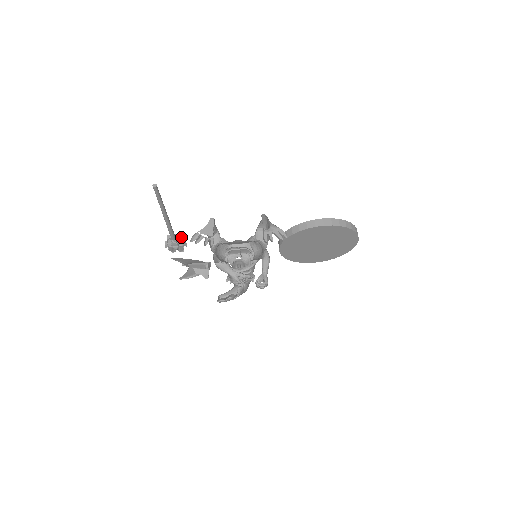
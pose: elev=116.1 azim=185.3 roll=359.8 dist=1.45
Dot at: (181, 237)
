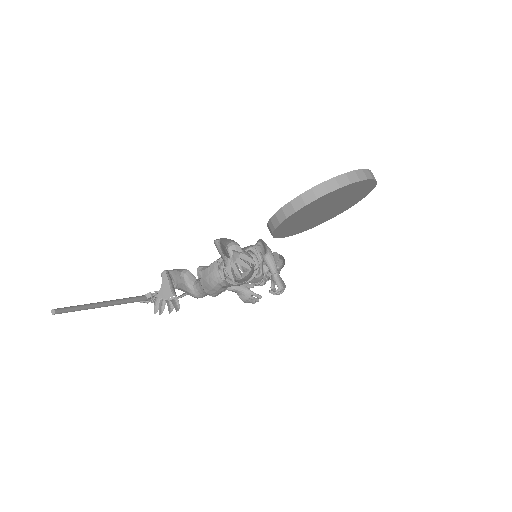
Dot at: occluded
